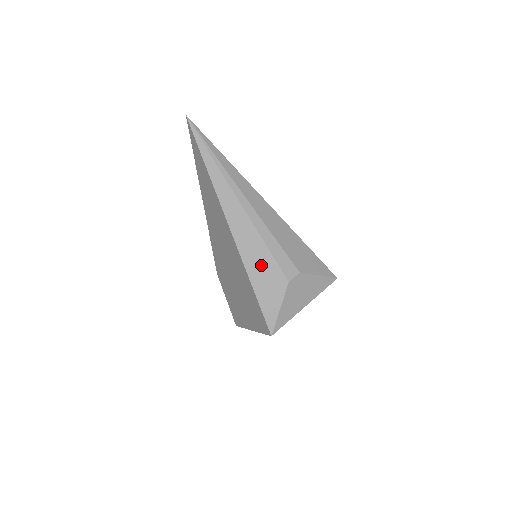
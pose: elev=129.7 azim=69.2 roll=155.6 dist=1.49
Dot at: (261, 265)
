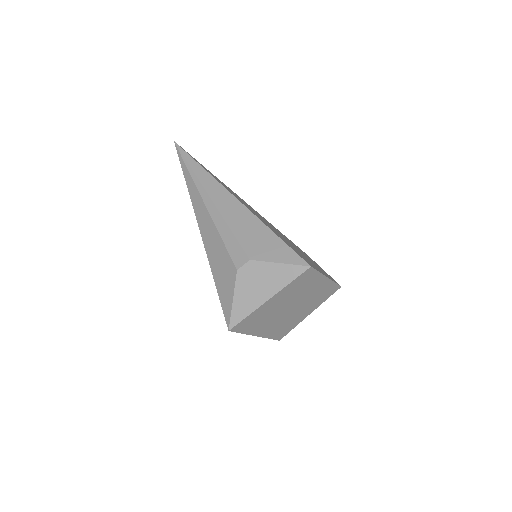
Dot at: (218, 256)
